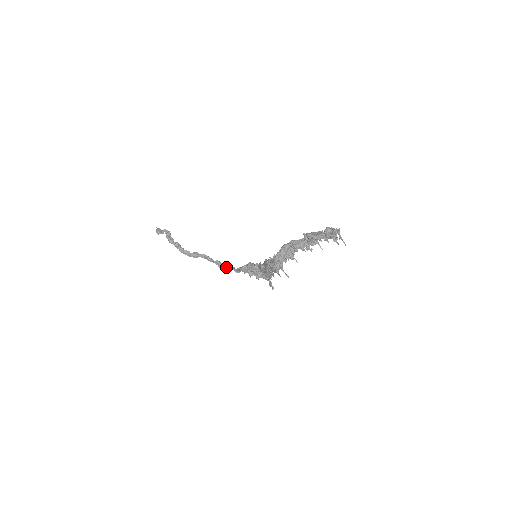
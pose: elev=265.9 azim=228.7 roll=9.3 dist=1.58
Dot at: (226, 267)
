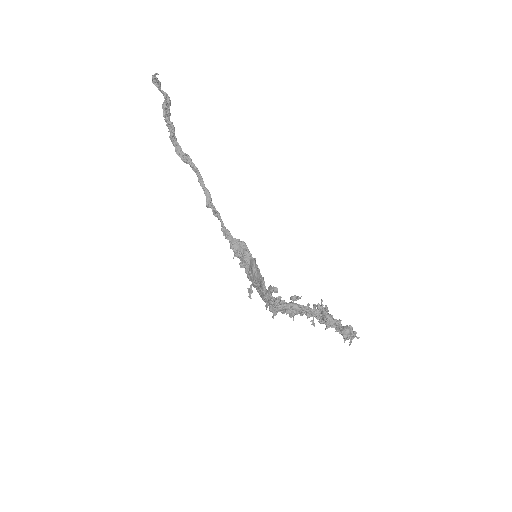
Dot at: (214, 209)
